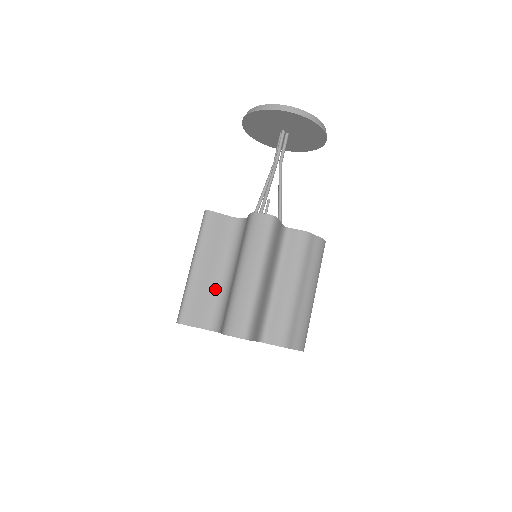
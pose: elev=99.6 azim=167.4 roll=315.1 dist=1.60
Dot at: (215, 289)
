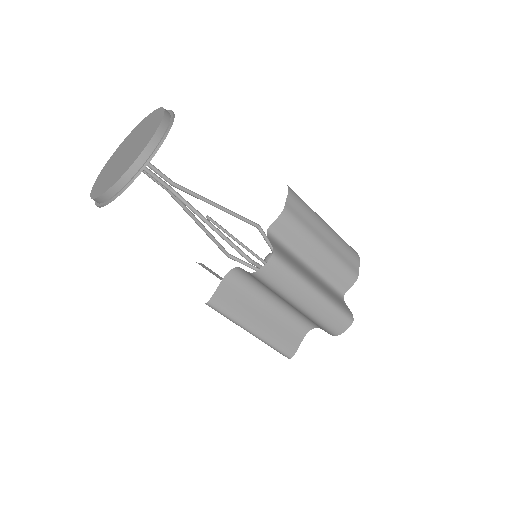
Dot at: (280, 317)
